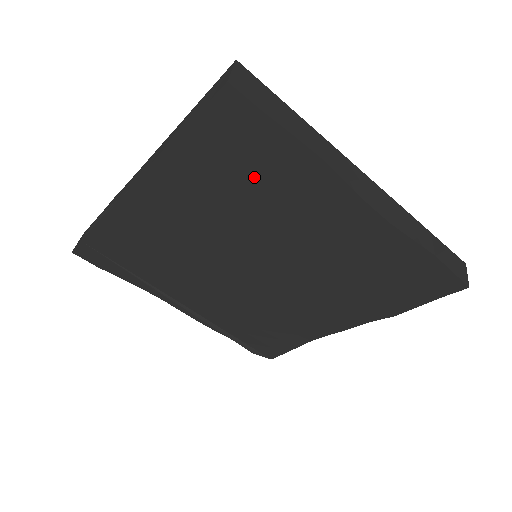
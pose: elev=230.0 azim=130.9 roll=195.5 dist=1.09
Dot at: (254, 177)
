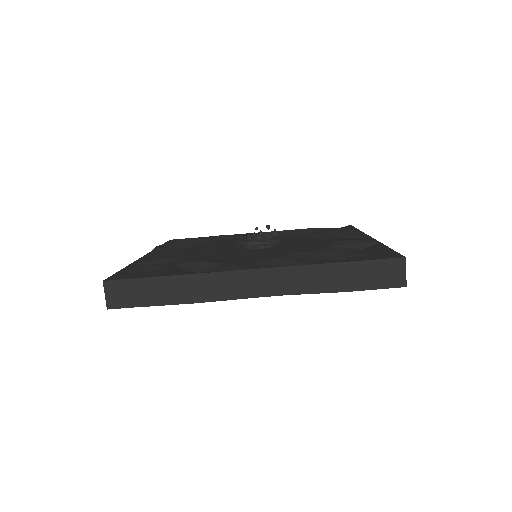
Dot at: occluded
